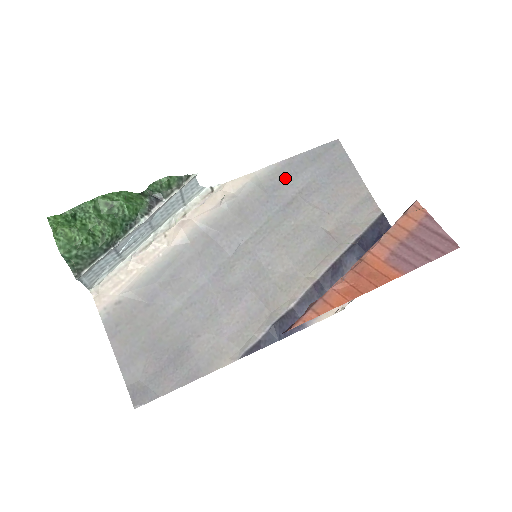
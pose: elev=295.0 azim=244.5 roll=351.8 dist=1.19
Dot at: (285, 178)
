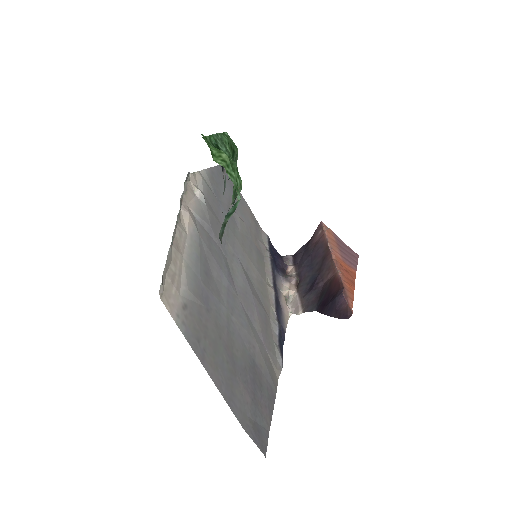
Dot at: (217, 186)
